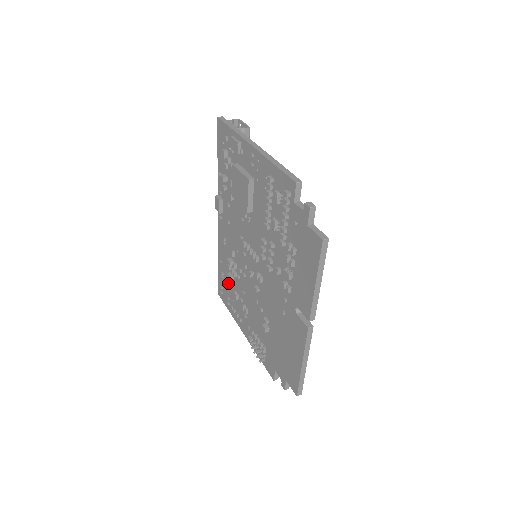
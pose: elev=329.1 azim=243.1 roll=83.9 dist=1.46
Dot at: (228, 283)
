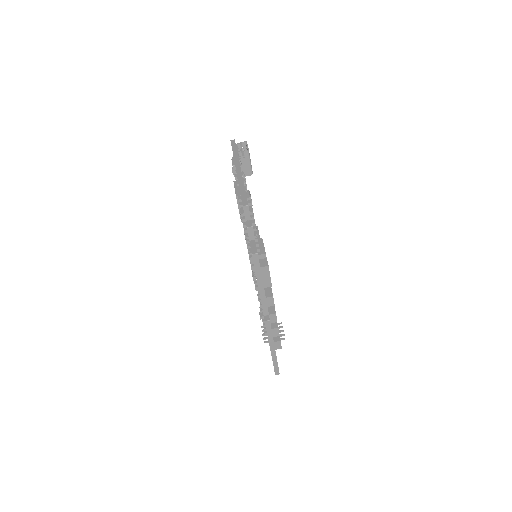
Dot at: occluded
